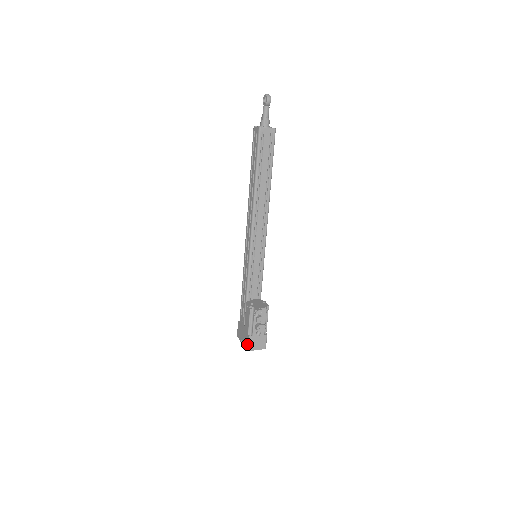
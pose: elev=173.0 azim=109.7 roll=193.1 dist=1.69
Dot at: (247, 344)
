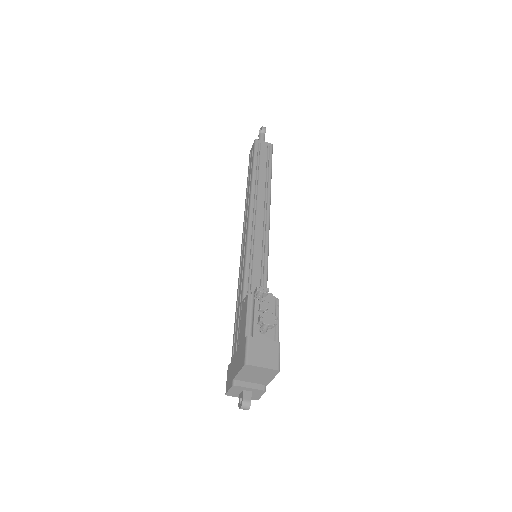
Dot at: (243, 355)
